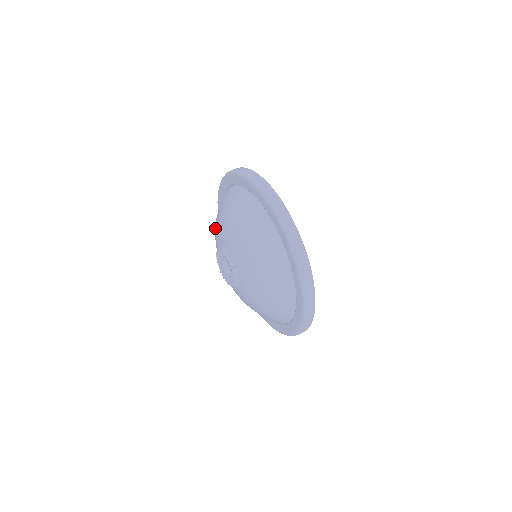
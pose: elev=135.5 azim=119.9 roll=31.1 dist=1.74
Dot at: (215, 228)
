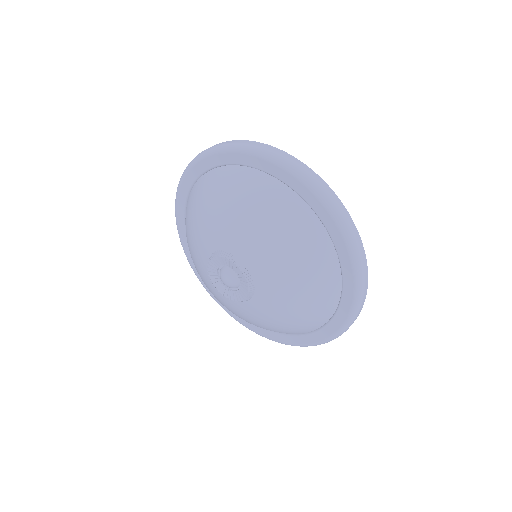
Dot at: occluded
